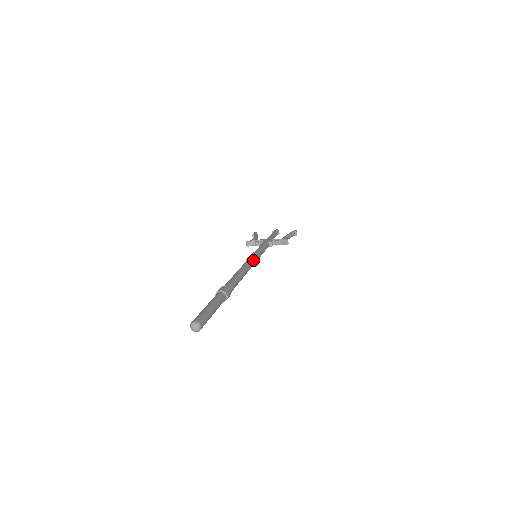
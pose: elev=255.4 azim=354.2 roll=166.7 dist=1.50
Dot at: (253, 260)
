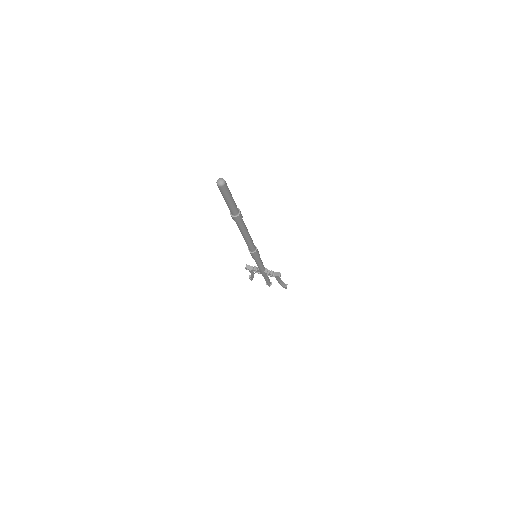
Dot at: (256, 247)
